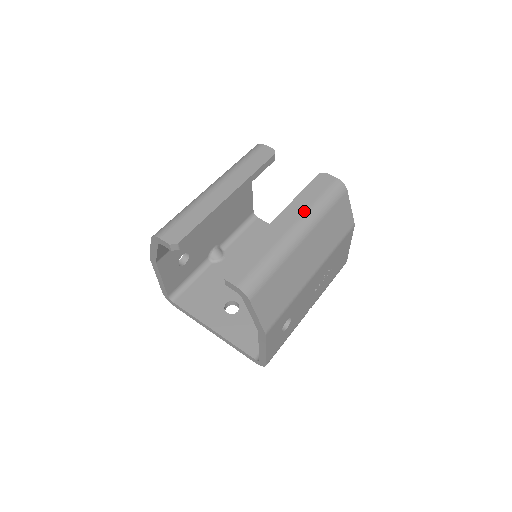
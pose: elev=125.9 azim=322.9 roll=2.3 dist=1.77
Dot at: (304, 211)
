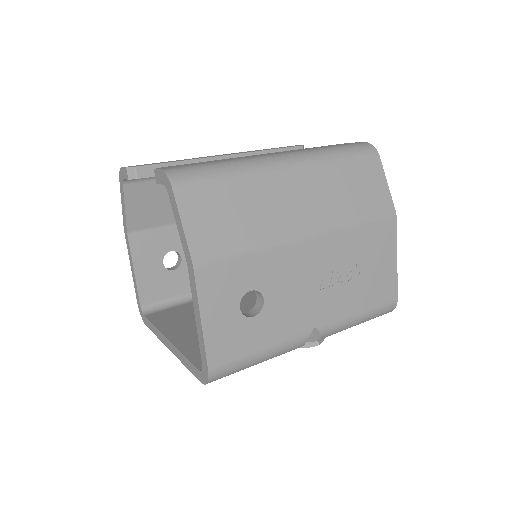
Dot at: (303, 150)
